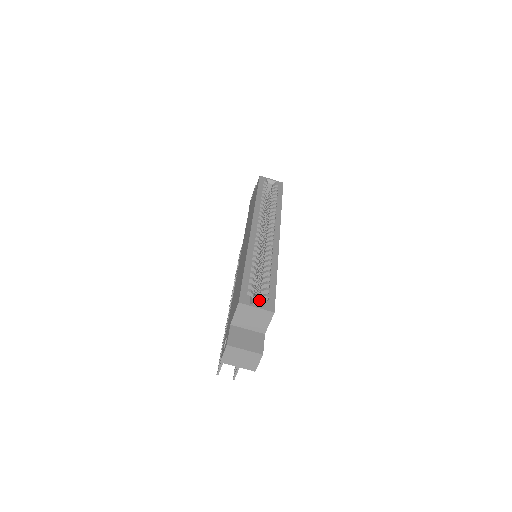
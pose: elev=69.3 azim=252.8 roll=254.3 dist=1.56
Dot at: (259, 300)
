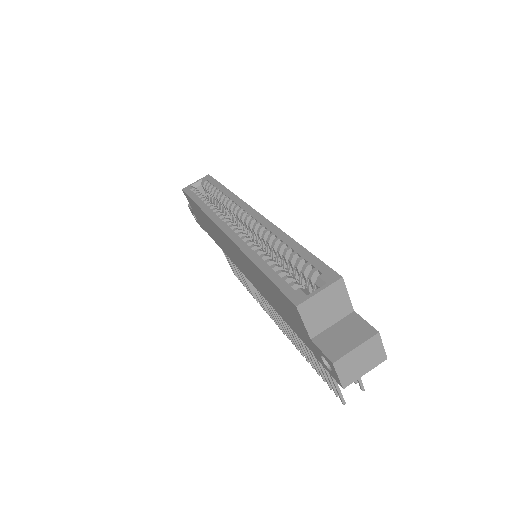
Dot at: (311, 284)
